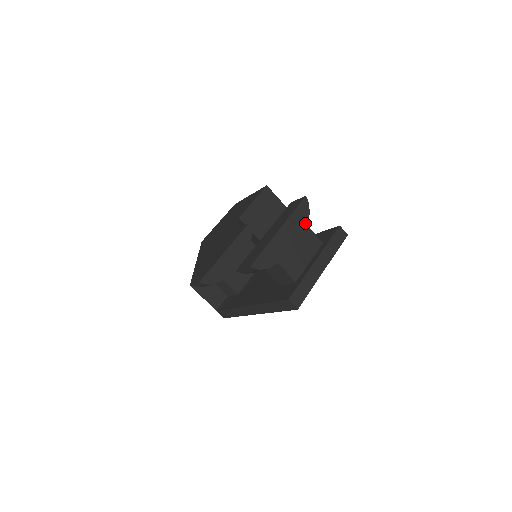
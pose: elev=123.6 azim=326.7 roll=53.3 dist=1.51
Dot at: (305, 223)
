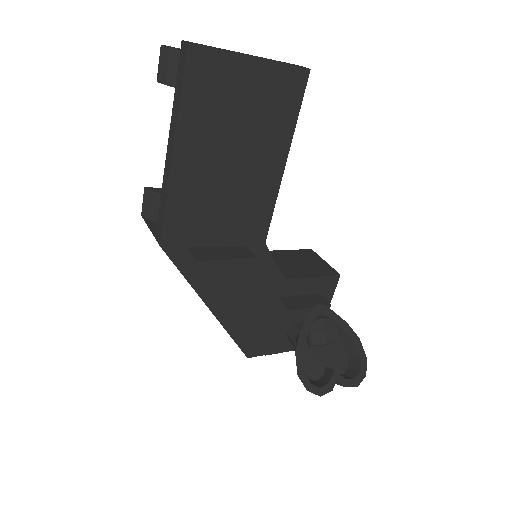
Dot at: occluded
